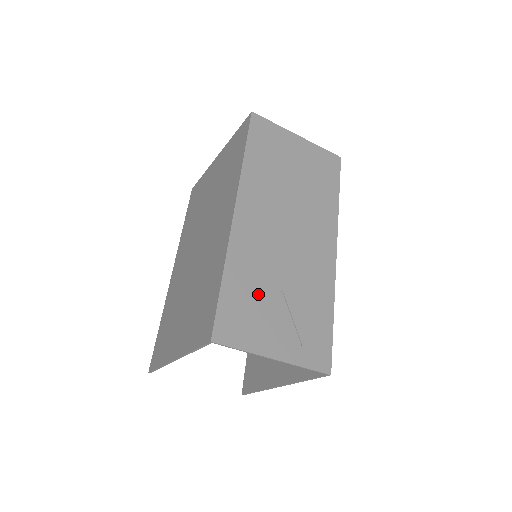
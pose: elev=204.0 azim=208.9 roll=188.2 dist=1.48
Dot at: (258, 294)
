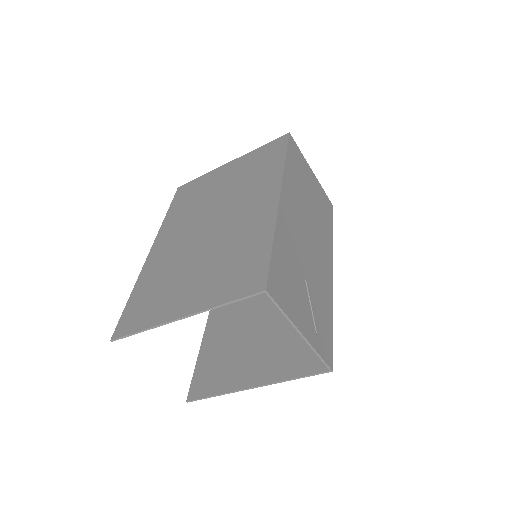
Dot at: (293, 272)
